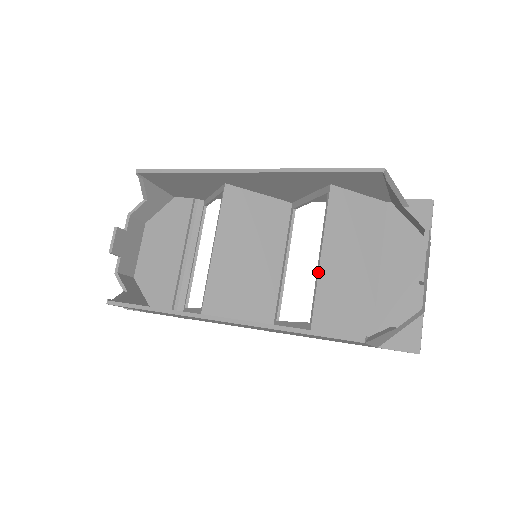
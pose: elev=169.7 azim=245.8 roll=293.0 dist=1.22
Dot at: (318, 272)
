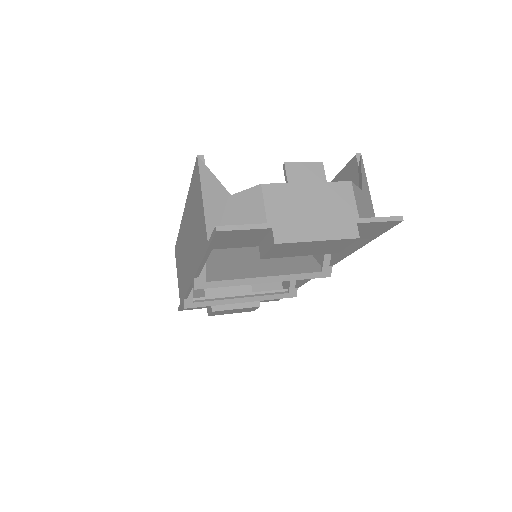
Dot at: occluded
